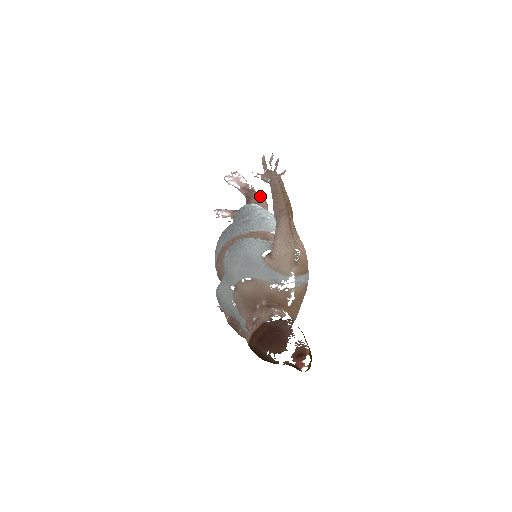
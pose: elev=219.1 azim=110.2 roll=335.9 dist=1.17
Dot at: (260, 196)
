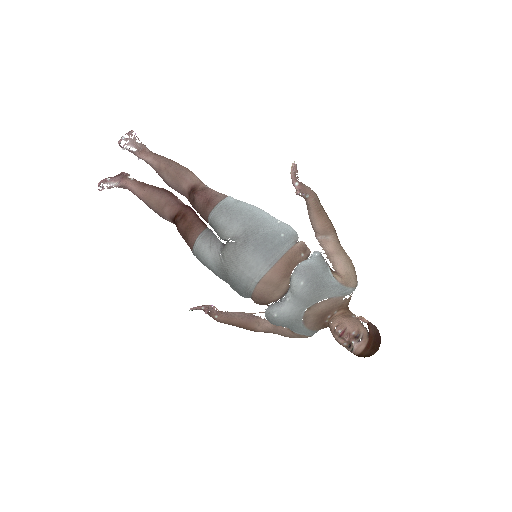
Dot at: occluded
